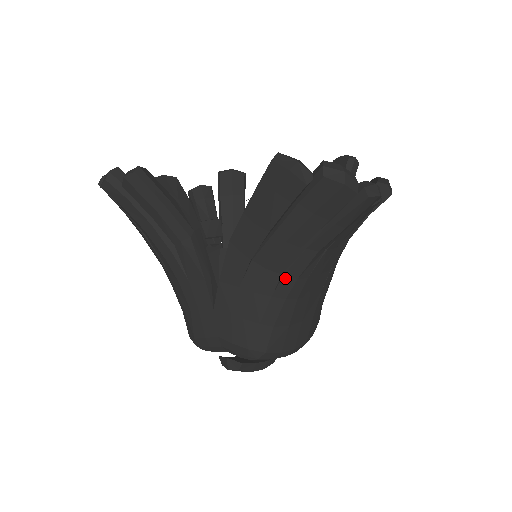
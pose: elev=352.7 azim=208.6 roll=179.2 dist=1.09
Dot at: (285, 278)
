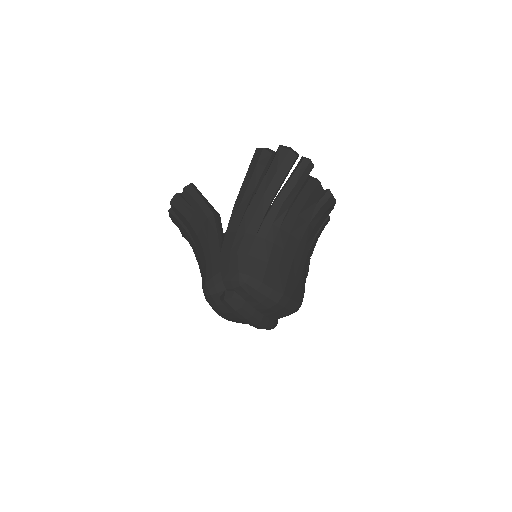
Dot at: (265, 223)
